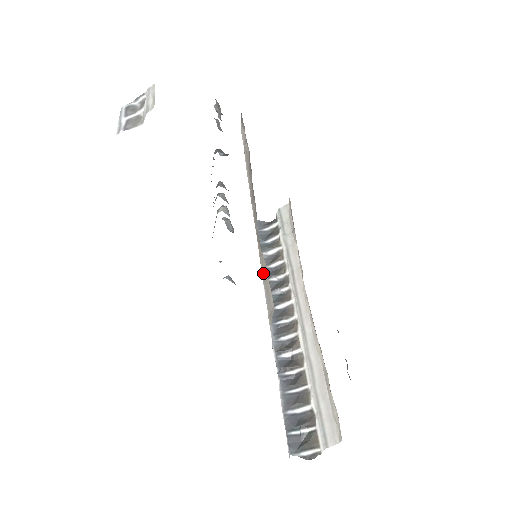
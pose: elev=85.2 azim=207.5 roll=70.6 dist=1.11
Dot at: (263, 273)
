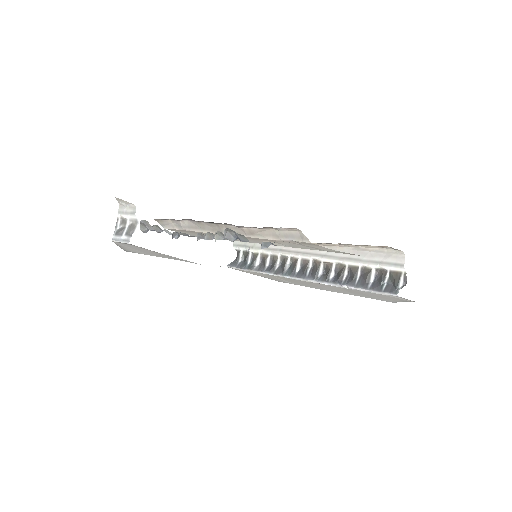
Dot at: (273, 237)
